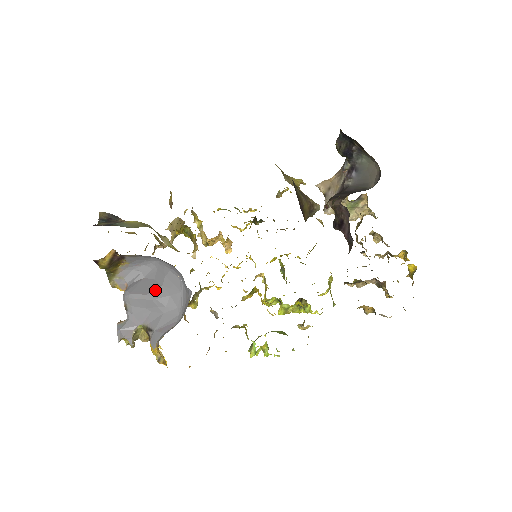
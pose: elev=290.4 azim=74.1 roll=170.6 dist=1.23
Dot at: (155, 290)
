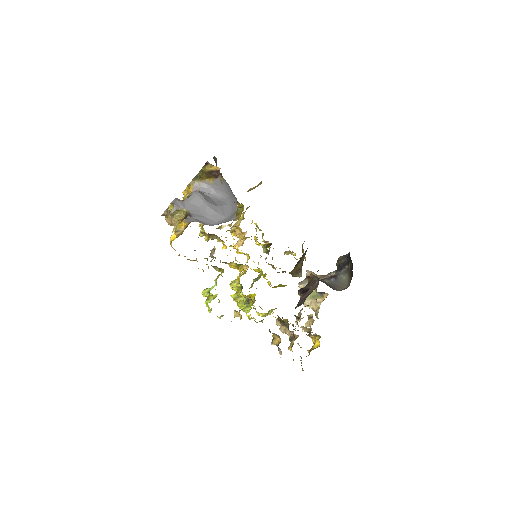
Dot at: (213, 204)
